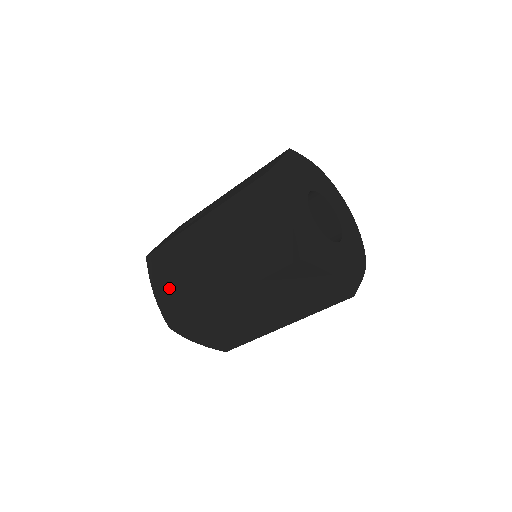
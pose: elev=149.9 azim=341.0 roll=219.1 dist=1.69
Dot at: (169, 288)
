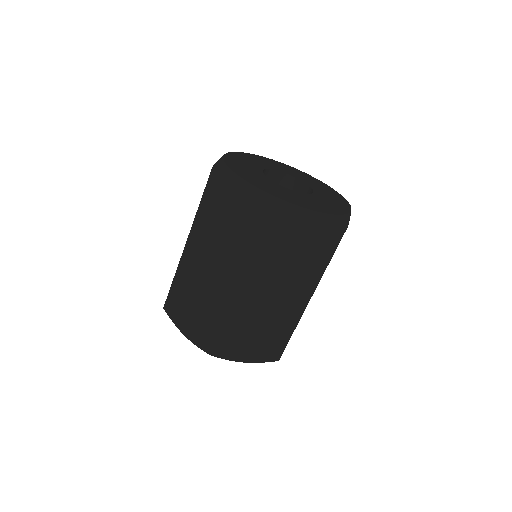
Dot at: (192, 319)
